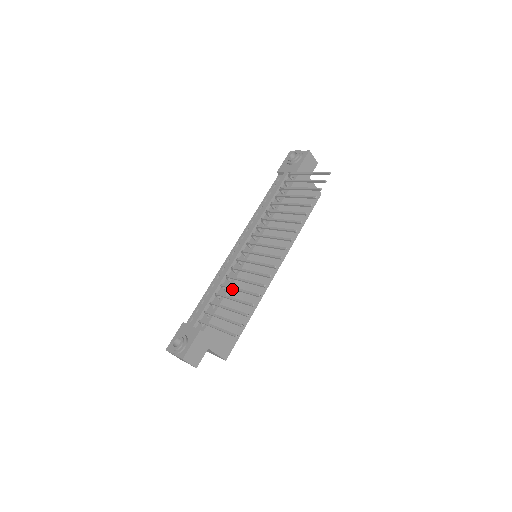
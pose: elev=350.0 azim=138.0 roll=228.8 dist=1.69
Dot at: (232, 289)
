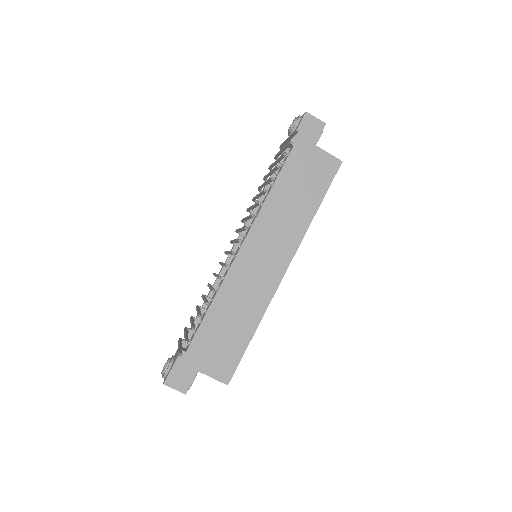
Dot at: (218, 299)
